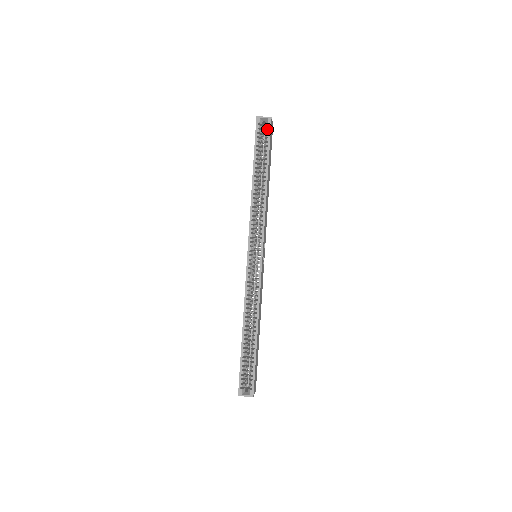
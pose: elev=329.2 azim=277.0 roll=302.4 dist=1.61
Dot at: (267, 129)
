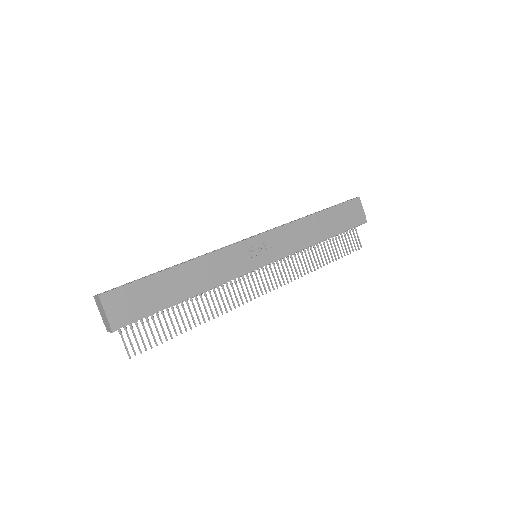
Dot at: occluded
